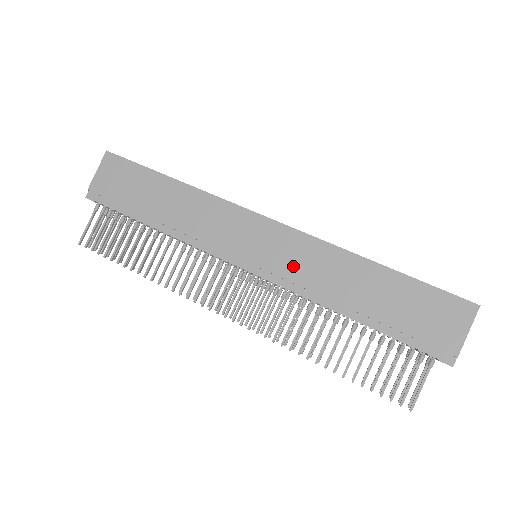
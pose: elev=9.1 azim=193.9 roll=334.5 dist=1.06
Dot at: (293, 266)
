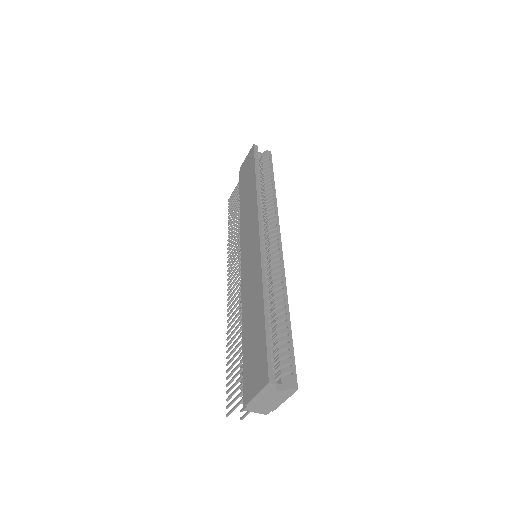
Dot at: (248, 274)
